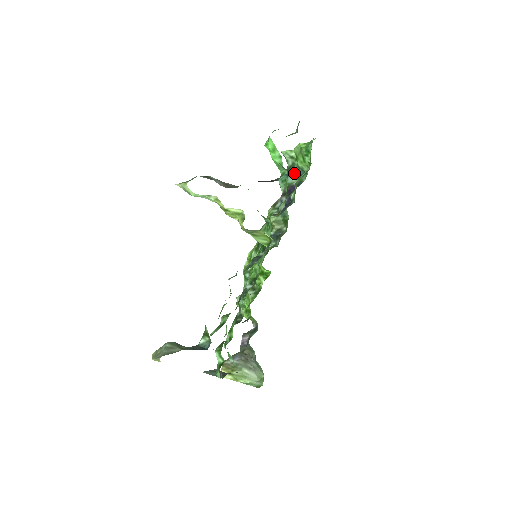
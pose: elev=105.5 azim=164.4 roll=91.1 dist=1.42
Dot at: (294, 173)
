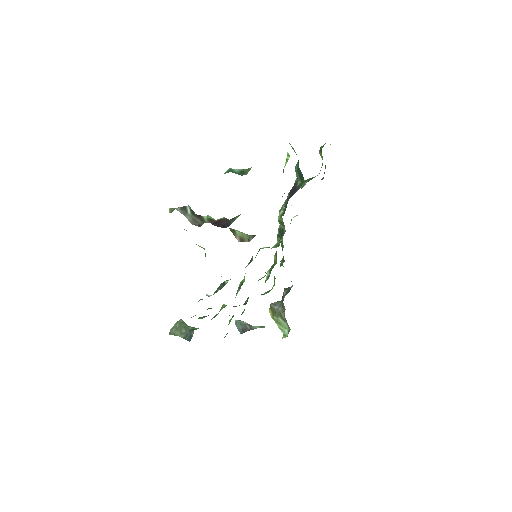
Dot at: (298, 171)
